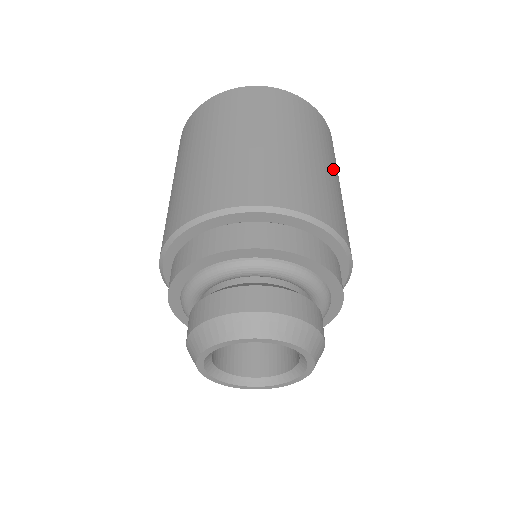
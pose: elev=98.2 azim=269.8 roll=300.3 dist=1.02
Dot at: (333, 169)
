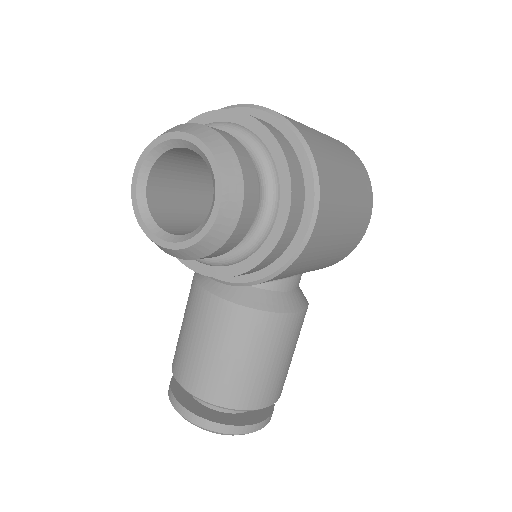
Dot at: (350, 177)
